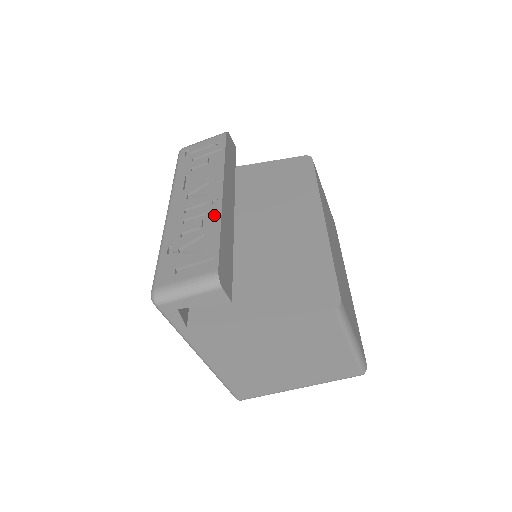
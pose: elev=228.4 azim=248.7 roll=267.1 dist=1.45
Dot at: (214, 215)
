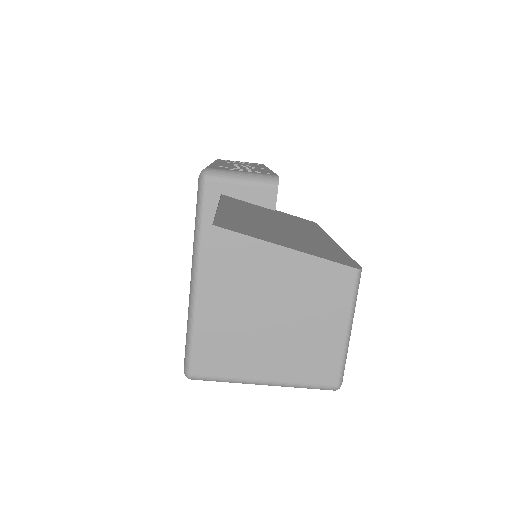
Dot at: (264, 169)
